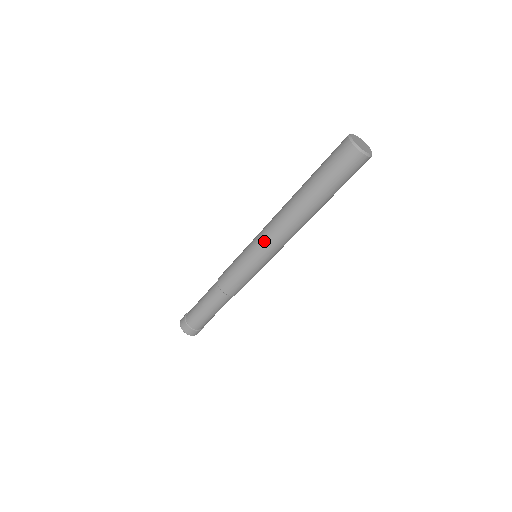
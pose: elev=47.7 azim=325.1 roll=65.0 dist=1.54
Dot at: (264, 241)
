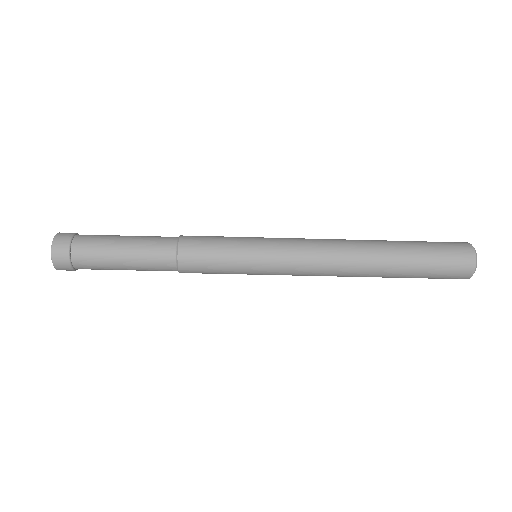
Dot at: (297, 248)
